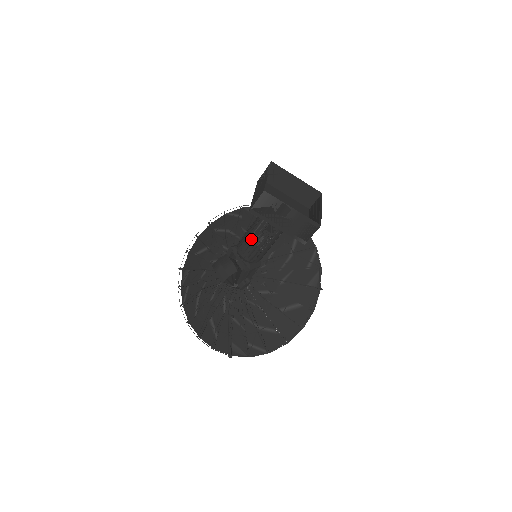
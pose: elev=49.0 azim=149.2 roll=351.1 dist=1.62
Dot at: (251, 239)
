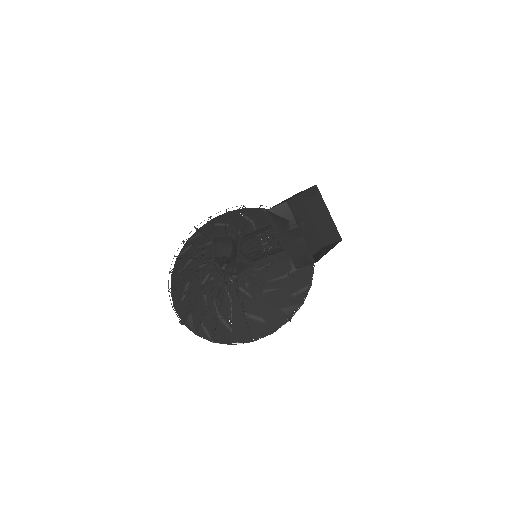
Dot at: (257, 237)
